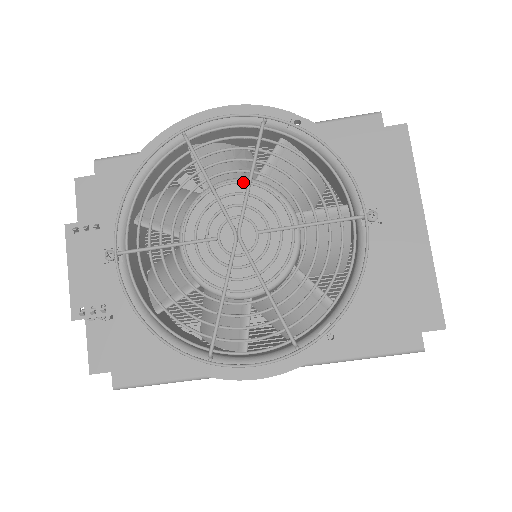
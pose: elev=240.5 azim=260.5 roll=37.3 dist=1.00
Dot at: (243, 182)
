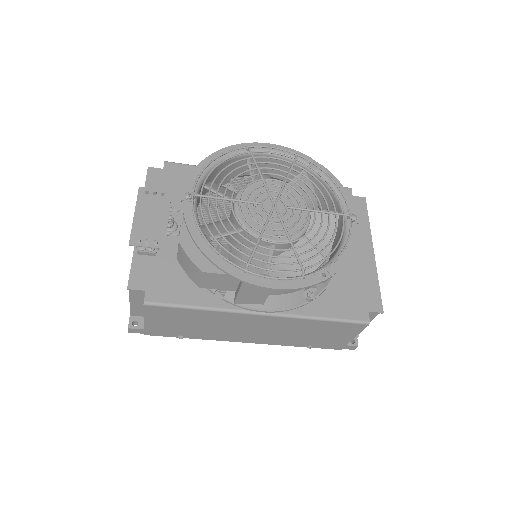
Dot at: (281, 181)
